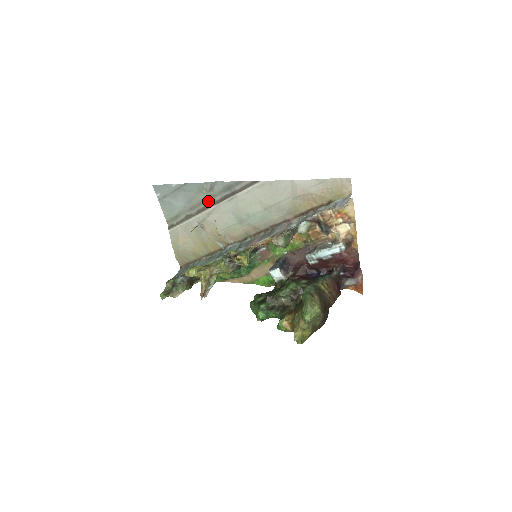
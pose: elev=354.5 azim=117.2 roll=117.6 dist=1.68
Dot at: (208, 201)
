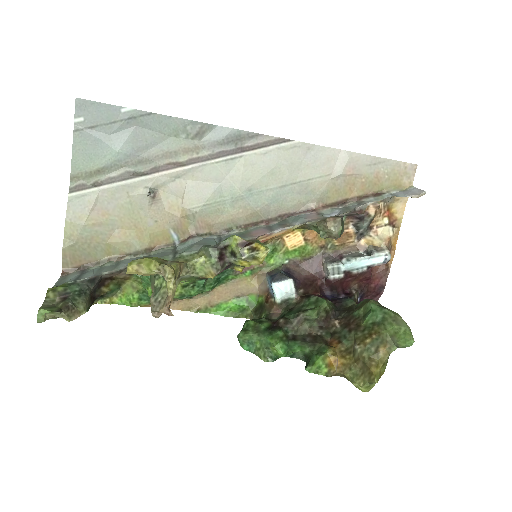
Dot at: (182, 154)
